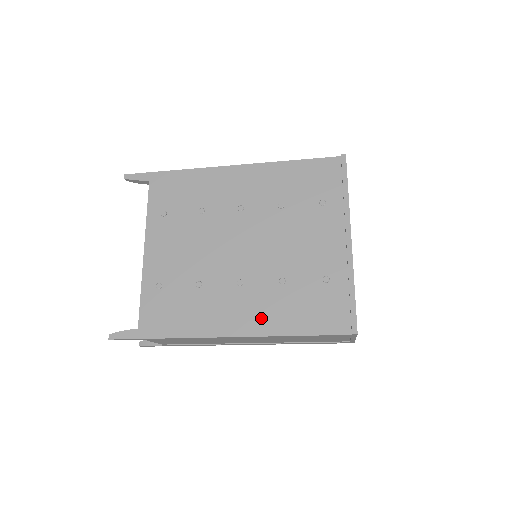
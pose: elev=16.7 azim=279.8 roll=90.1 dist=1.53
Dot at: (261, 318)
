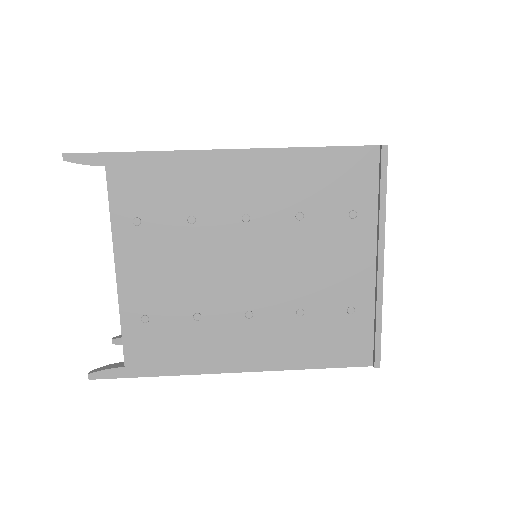
Dot at: (274, 352)
